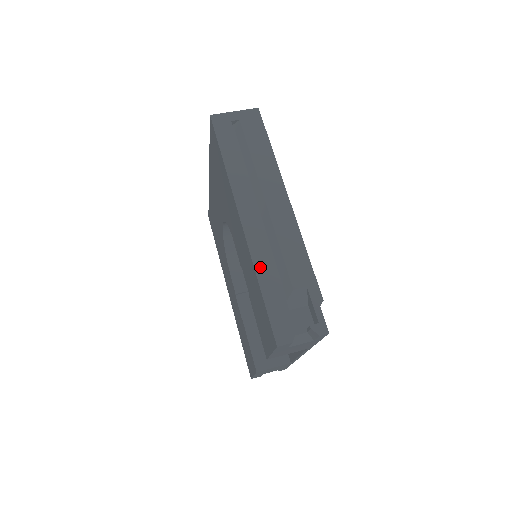
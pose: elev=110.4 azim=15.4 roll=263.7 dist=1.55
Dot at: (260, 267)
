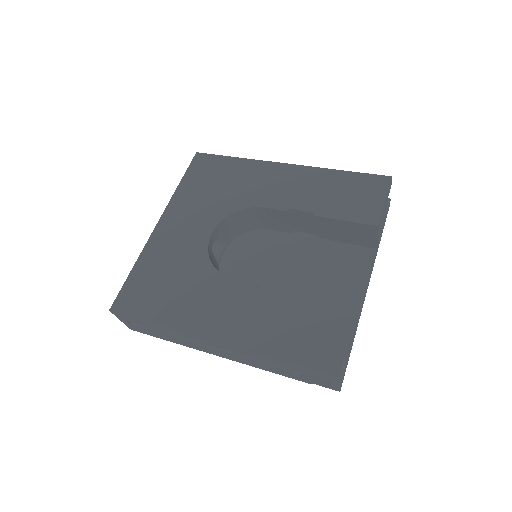
Dot at: occluded
